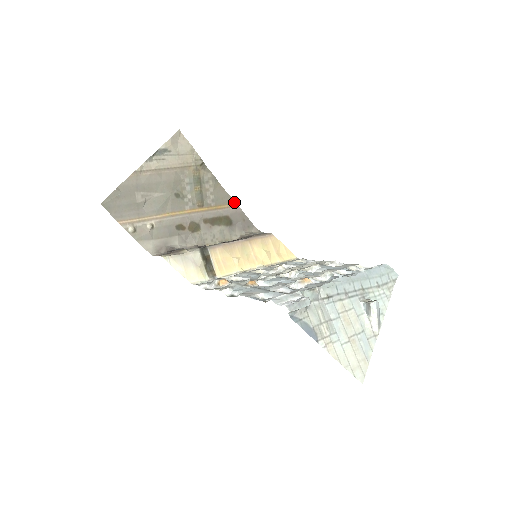
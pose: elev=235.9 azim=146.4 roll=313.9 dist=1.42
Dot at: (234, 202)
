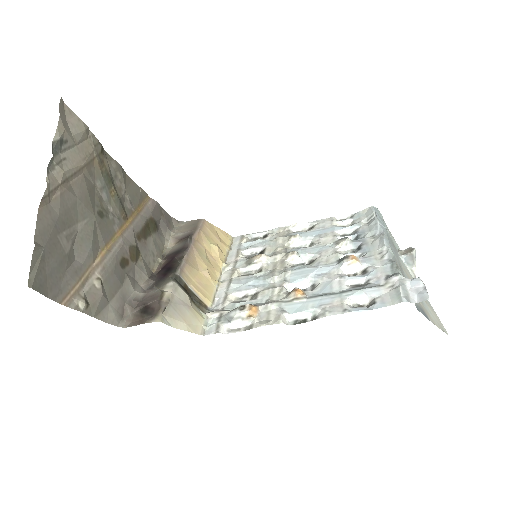
Dot at: (146, 194)
